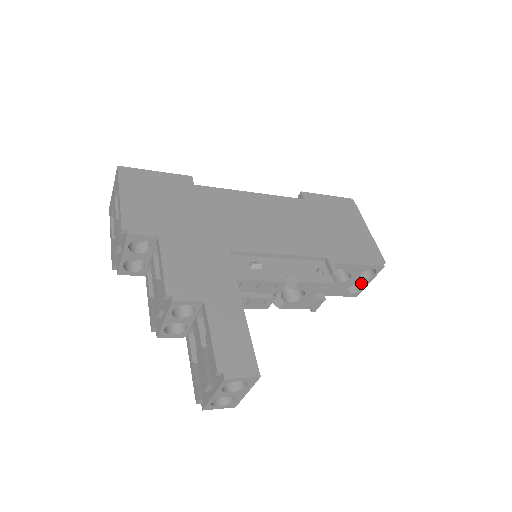
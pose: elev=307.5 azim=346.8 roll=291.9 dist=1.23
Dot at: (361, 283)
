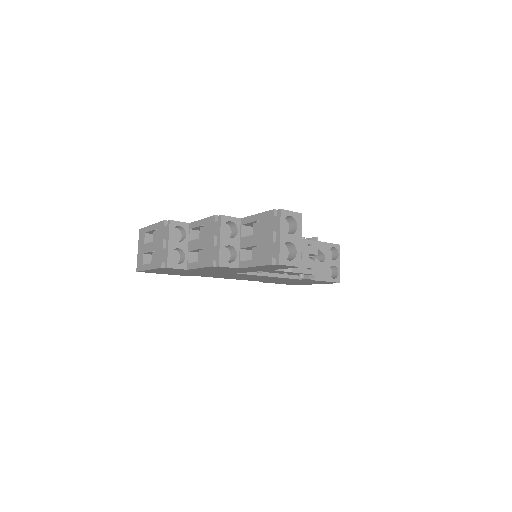
Dot at: (335, 265)
